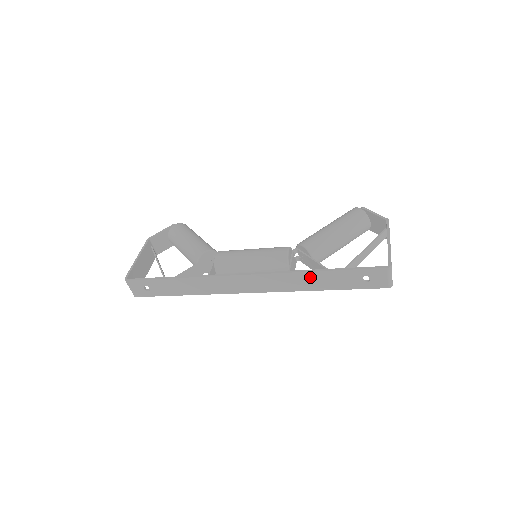
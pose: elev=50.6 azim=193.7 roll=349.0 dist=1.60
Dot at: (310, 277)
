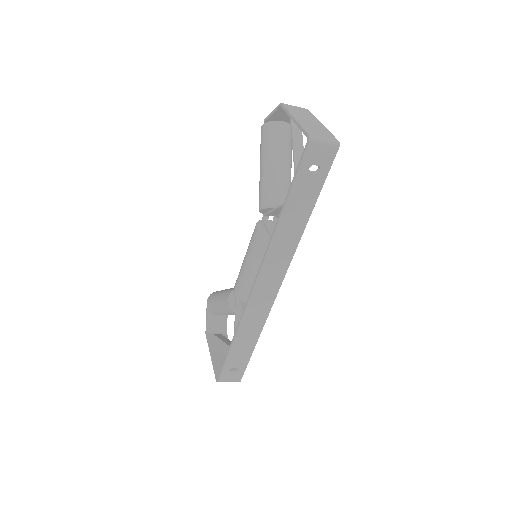
Dot at: (285, 225)
